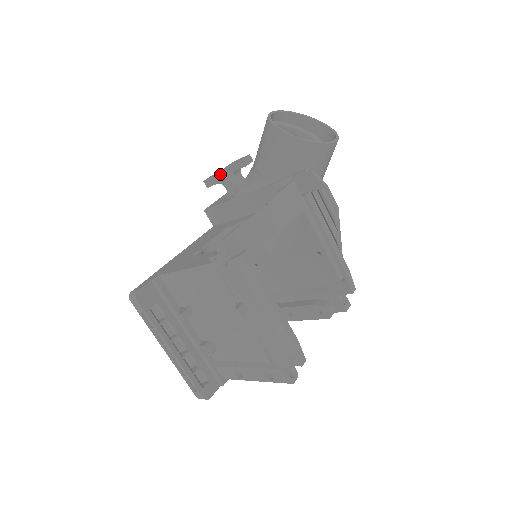
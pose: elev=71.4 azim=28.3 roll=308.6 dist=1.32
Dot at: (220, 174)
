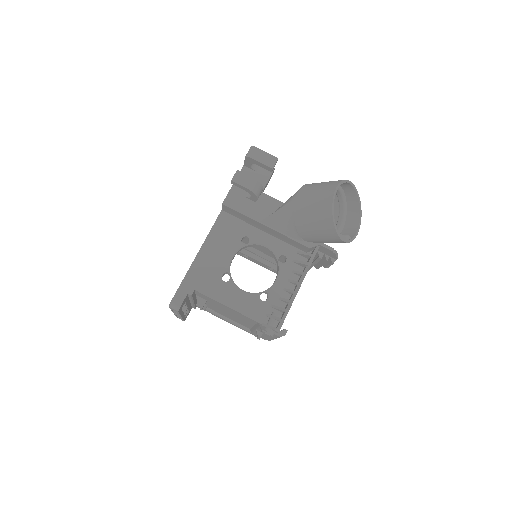
Dot at: (252, 187)
